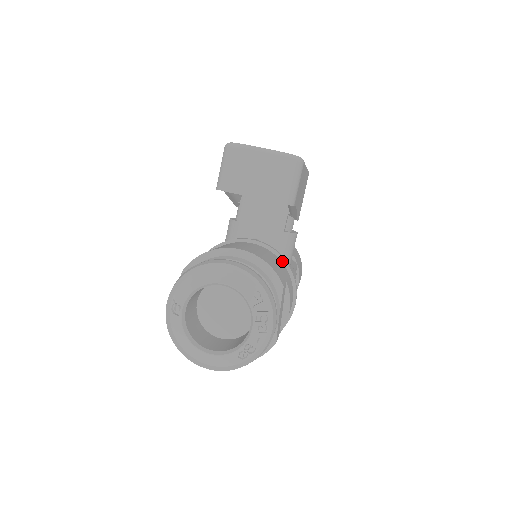
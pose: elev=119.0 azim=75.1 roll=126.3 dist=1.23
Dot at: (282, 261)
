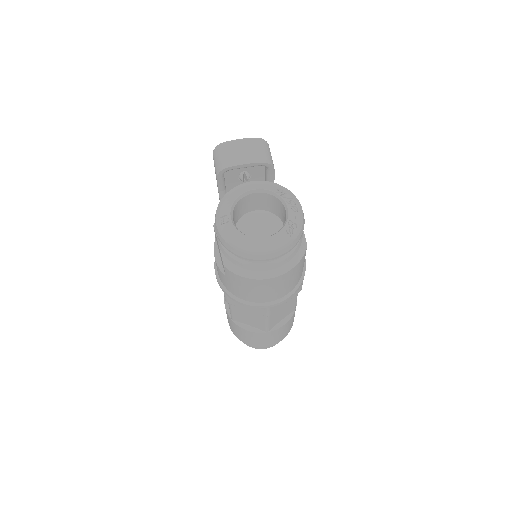
Dot at: occluded
